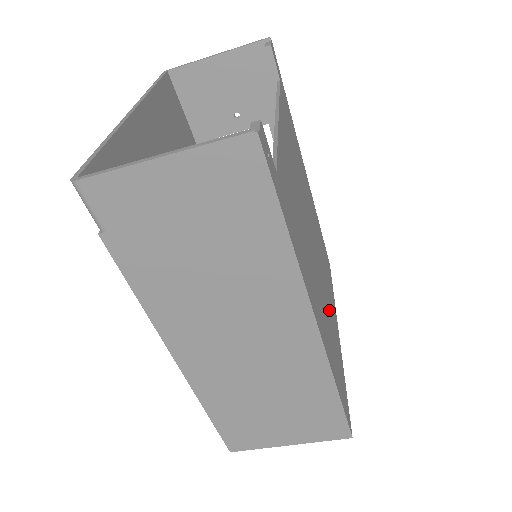
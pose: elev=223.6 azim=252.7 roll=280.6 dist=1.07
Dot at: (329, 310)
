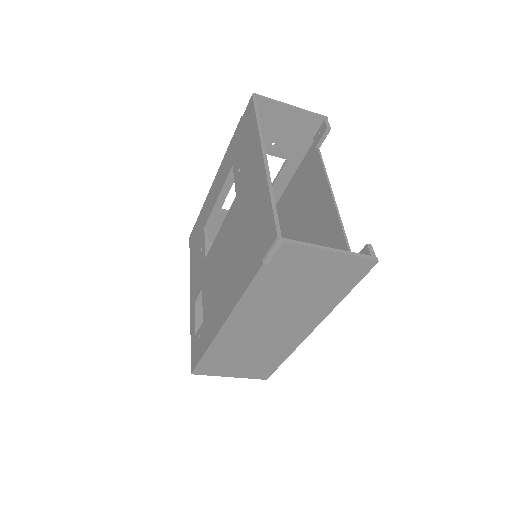
Dot at: occluded
